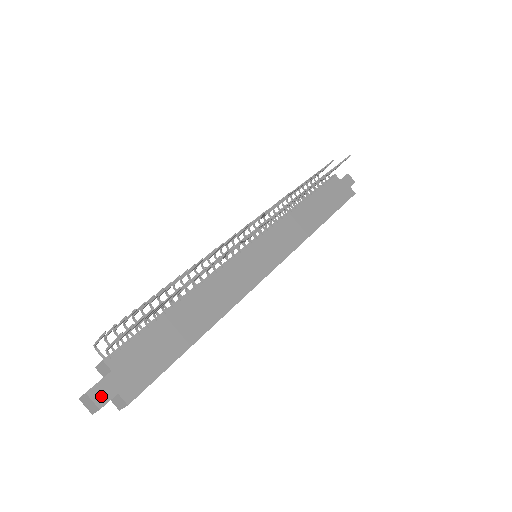
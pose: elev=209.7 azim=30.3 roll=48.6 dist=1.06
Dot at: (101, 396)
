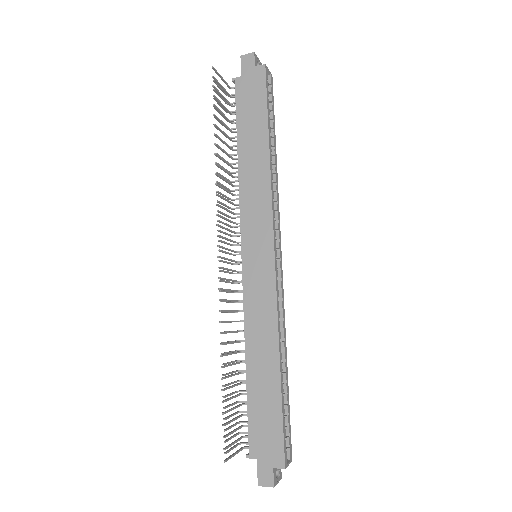
Dot at: (267, 479)
